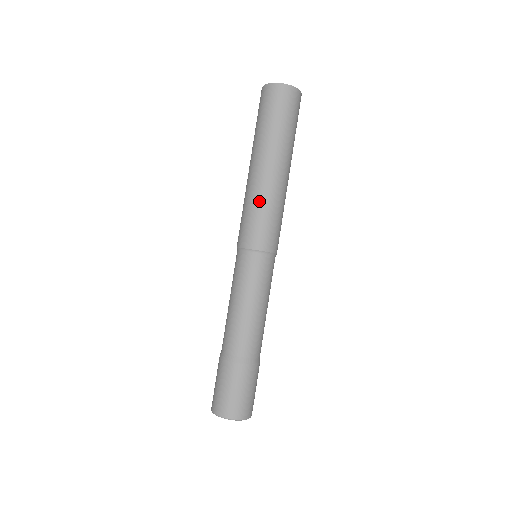
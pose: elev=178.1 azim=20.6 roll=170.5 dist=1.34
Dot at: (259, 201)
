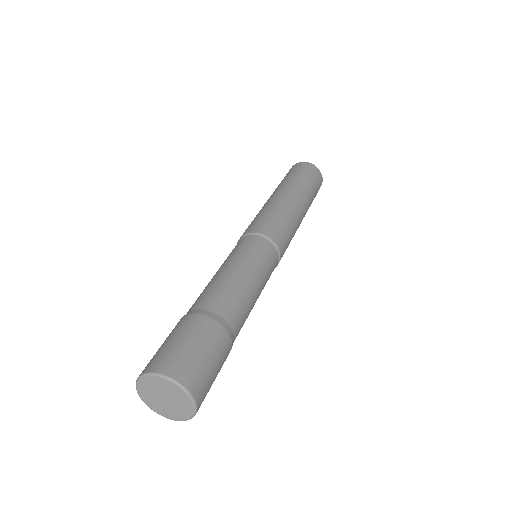
Dot at: (262, 210)
